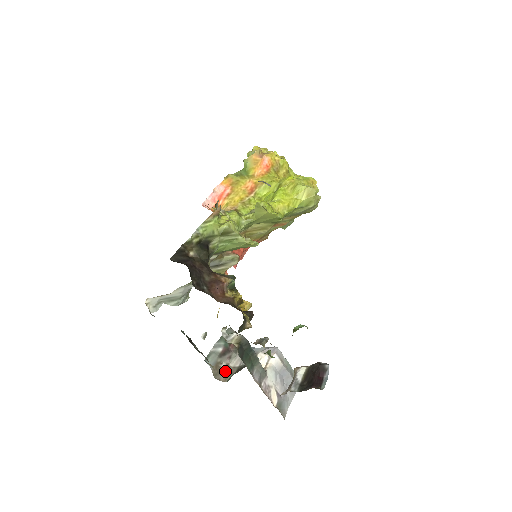
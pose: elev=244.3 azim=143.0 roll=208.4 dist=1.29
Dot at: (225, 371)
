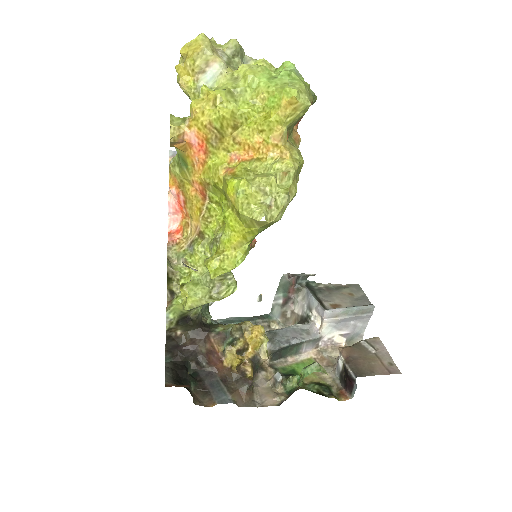
Dot at: (292, 317)
